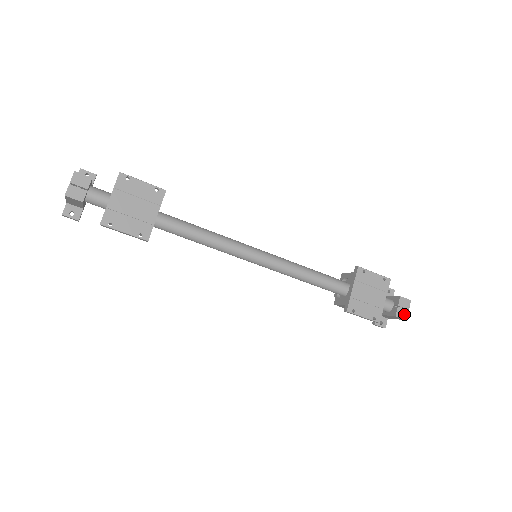
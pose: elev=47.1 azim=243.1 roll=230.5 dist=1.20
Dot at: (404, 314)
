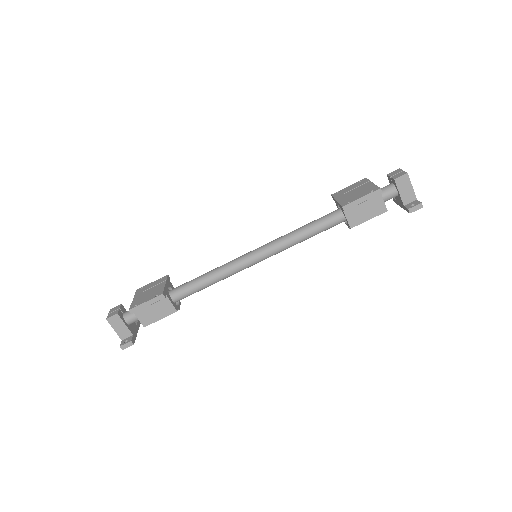
Dot at: (401, 174)
